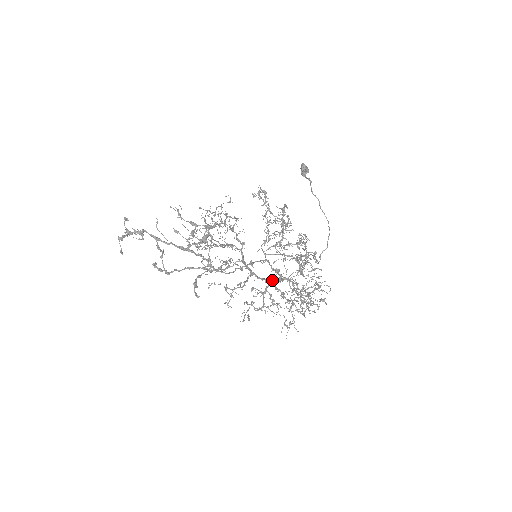
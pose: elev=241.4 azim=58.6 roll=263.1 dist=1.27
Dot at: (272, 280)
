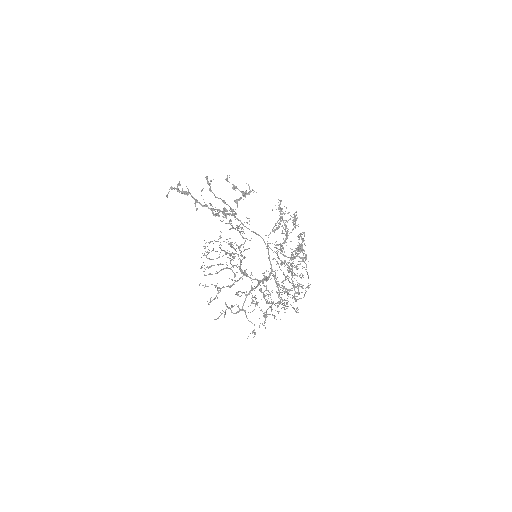
Dot at: (260, 280)
